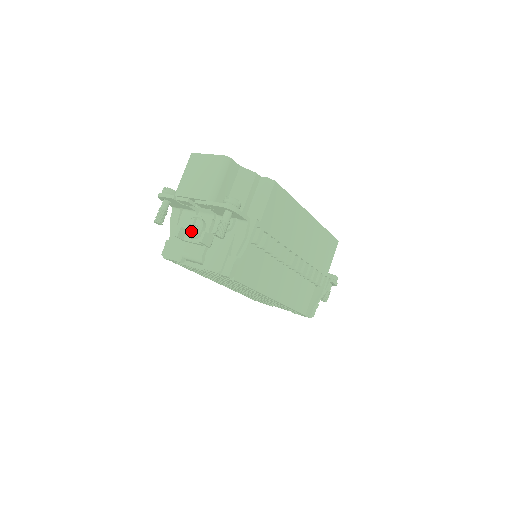
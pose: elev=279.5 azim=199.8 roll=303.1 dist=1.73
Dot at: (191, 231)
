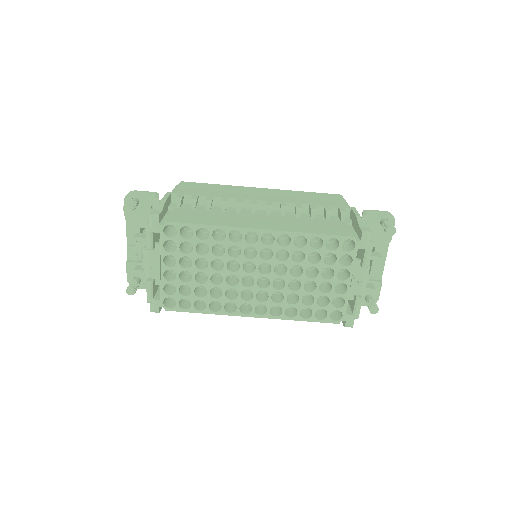
Dot at: occluded
